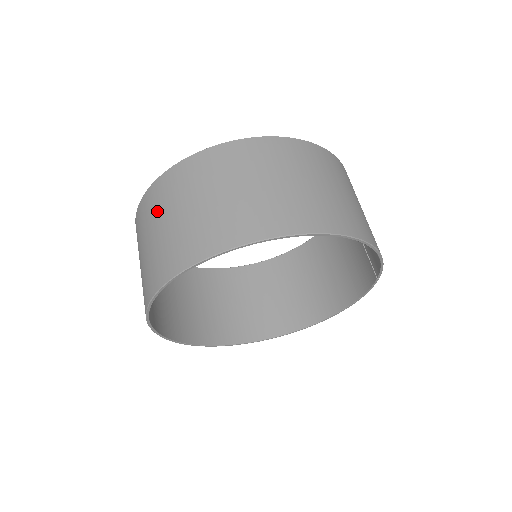
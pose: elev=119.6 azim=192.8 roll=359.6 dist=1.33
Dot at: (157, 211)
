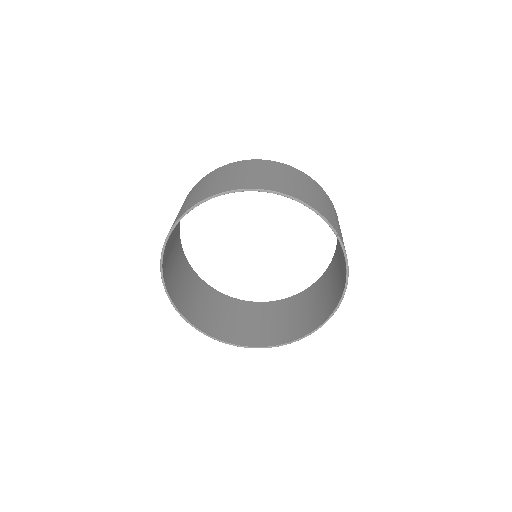
Dot at: occluded
